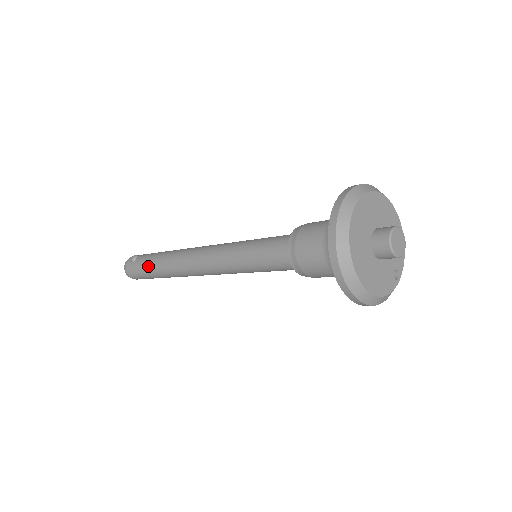
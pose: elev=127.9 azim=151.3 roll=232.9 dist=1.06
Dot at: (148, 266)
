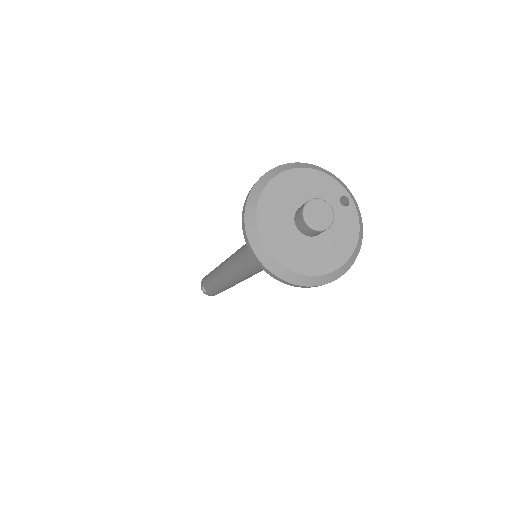
Dot at: occluded
